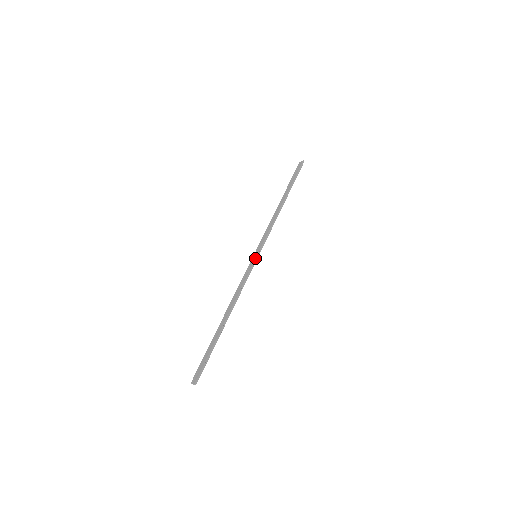
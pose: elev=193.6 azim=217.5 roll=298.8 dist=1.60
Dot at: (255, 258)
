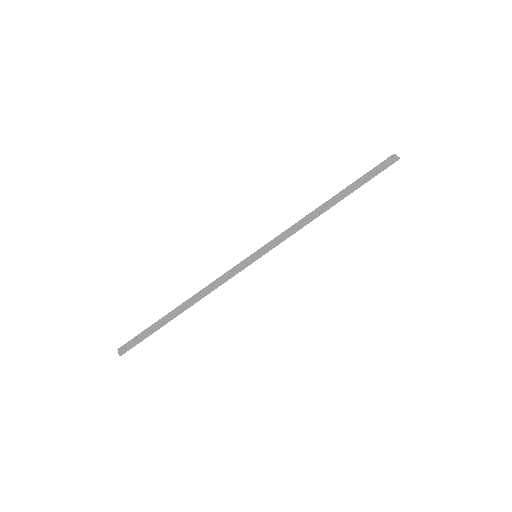
Dot at: (252, 260)
